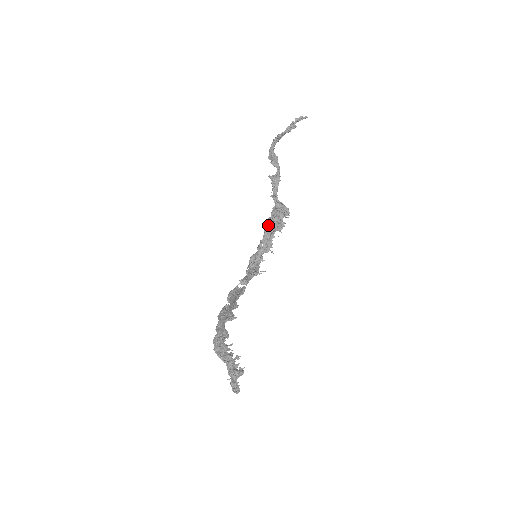
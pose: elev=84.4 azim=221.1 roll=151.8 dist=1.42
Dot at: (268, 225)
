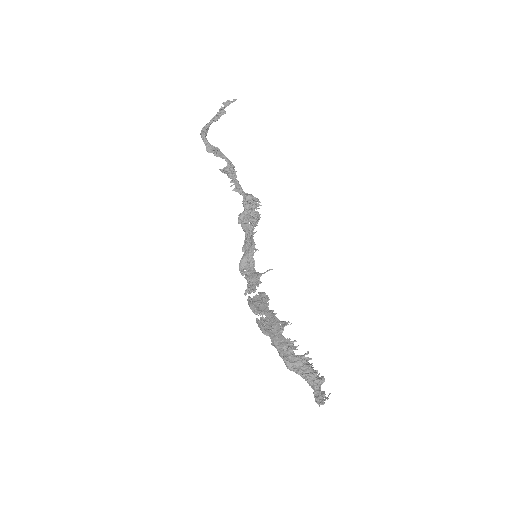
Dot at: (243, 222)
